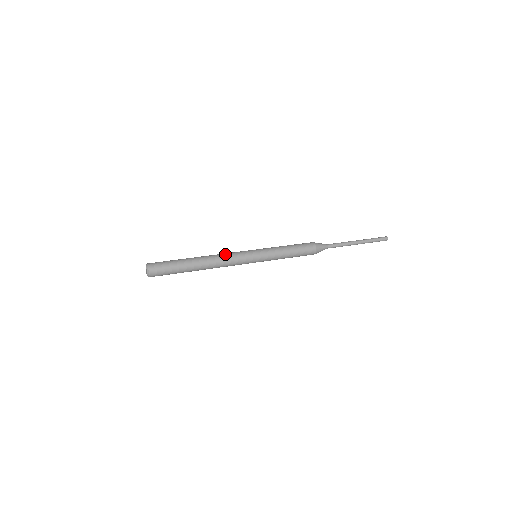
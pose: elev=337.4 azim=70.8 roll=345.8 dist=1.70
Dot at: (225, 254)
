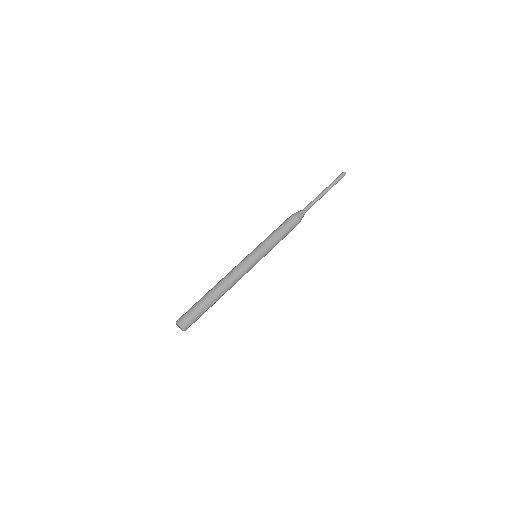
Dot at: (236, 275)
